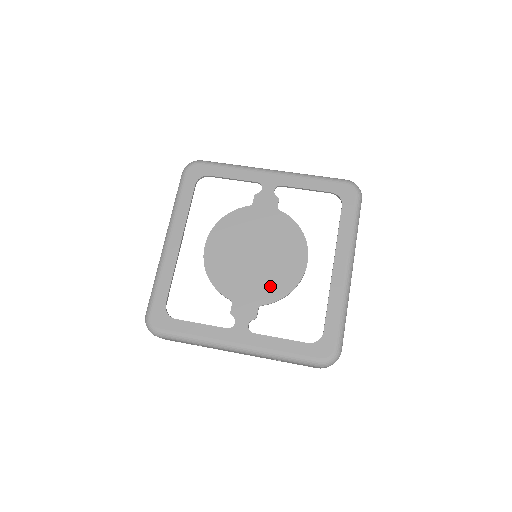
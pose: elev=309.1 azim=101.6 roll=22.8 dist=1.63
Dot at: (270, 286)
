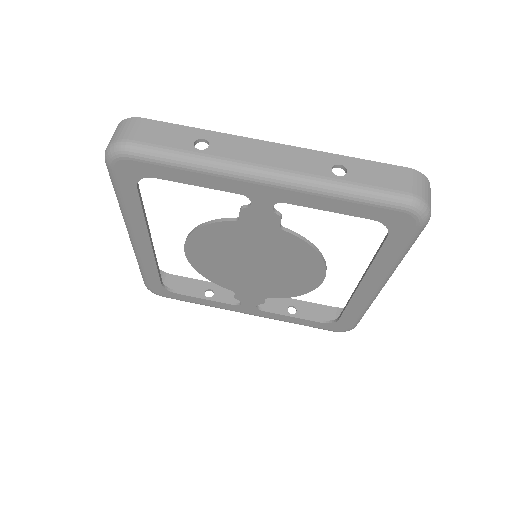
Dot at: (277, 289)
